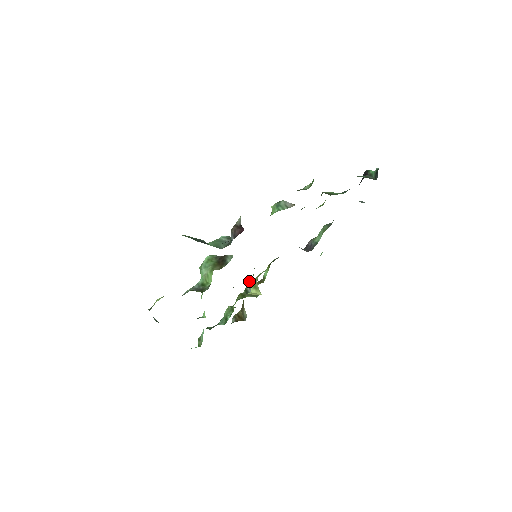
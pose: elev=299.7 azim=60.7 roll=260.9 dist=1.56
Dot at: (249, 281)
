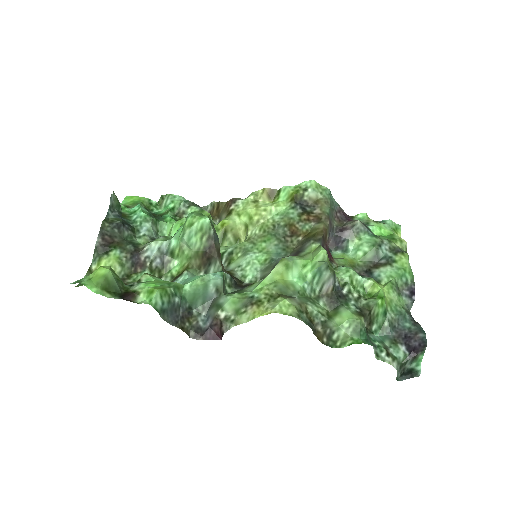
Dot at: (233, 250)
